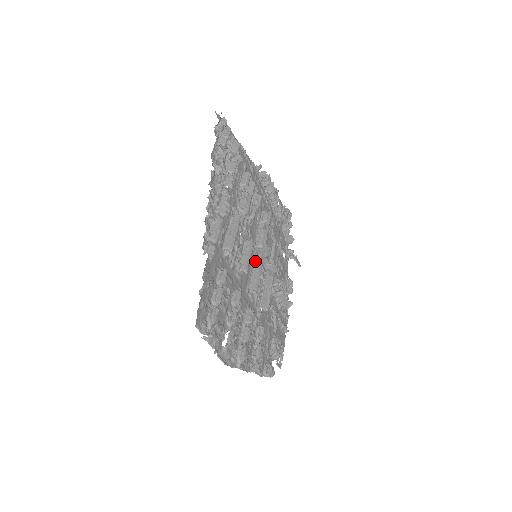
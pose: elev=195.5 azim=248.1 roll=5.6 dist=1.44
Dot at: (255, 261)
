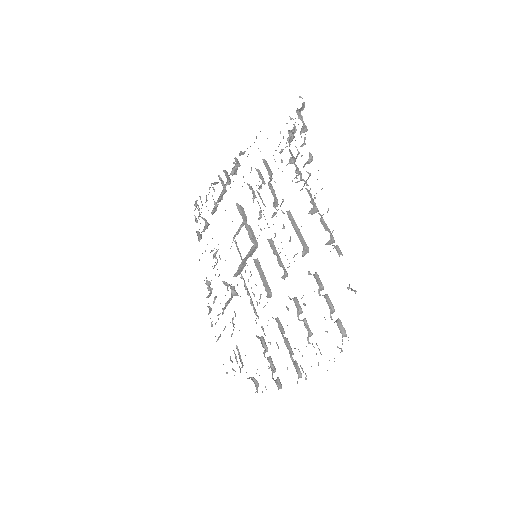
Dot at: (255, 262)
